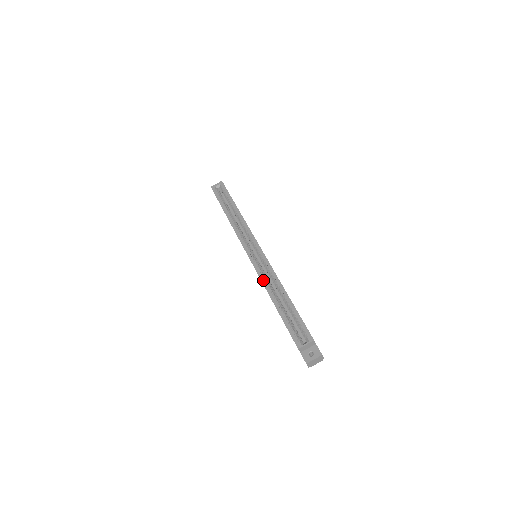
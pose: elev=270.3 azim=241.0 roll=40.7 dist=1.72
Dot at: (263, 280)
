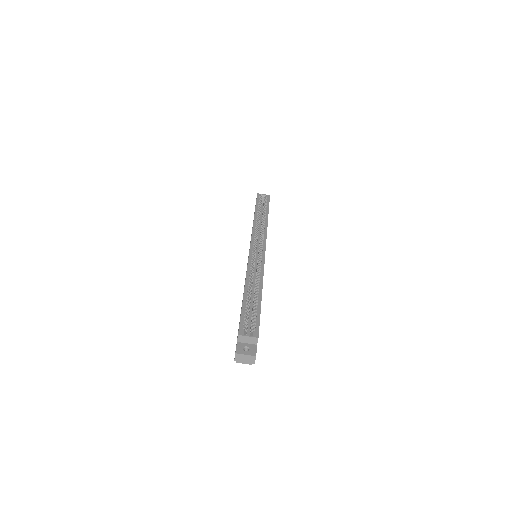
Dot at: (249, 271)
